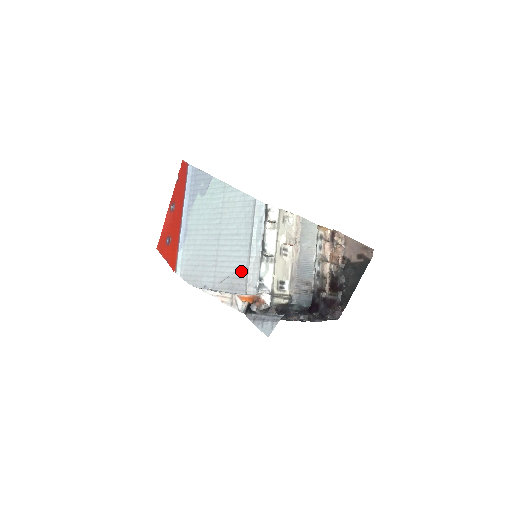
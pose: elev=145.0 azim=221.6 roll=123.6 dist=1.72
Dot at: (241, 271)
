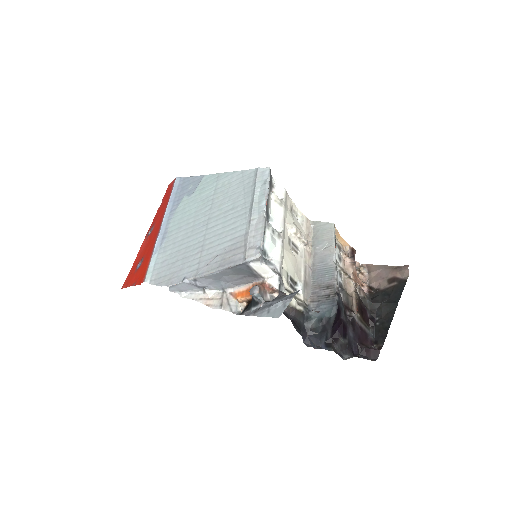
Dot at: (237, 240)
